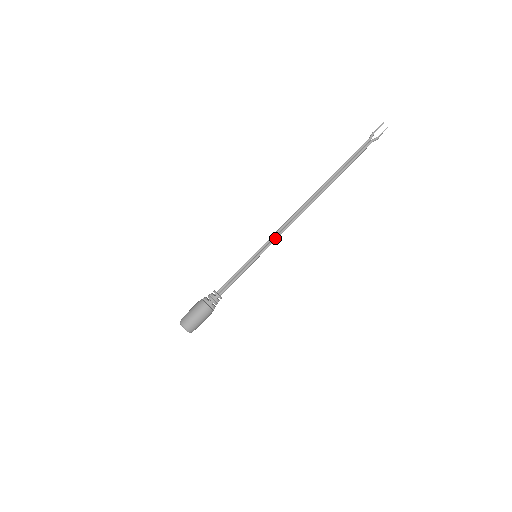
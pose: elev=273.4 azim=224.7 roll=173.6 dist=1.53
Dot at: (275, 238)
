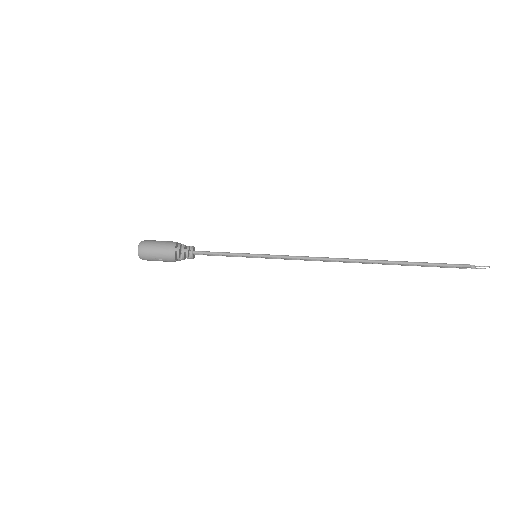
Dot at: (287, 256)
